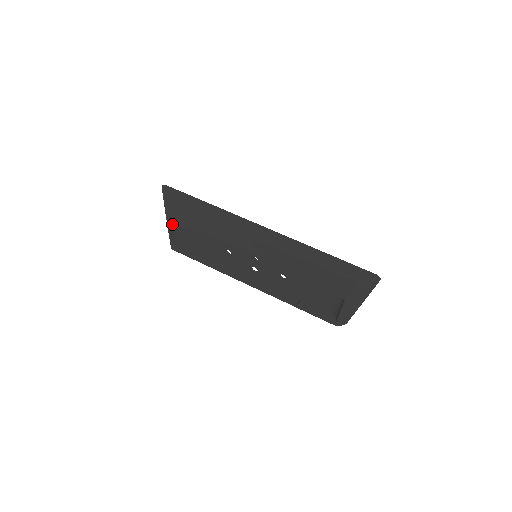
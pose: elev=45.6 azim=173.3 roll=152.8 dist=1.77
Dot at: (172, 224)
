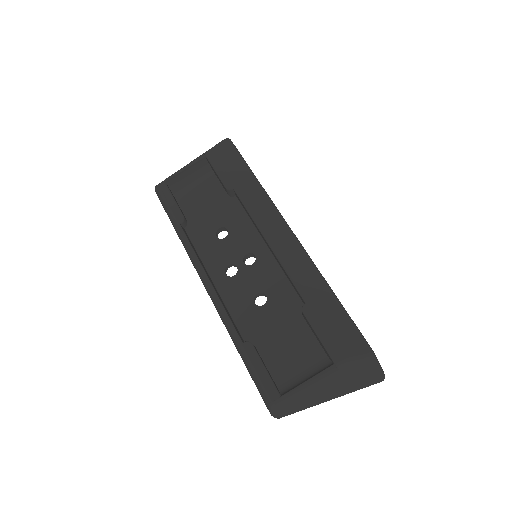
Dot at: (199, 164)
